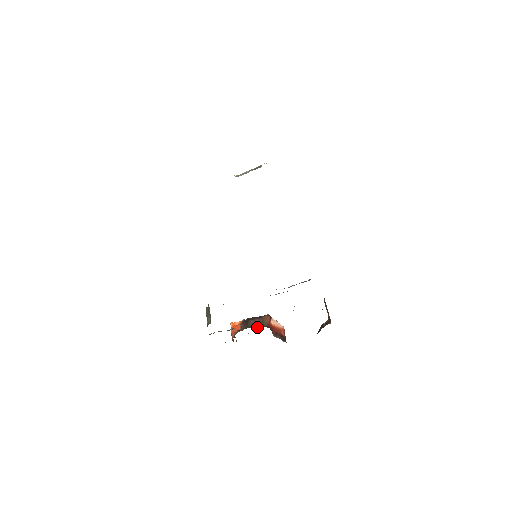
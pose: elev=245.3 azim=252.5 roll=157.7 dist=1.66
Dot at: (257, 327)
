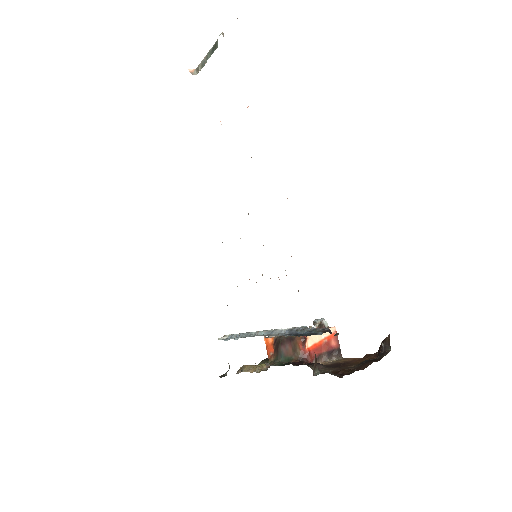
Dot at: (287, 361)
